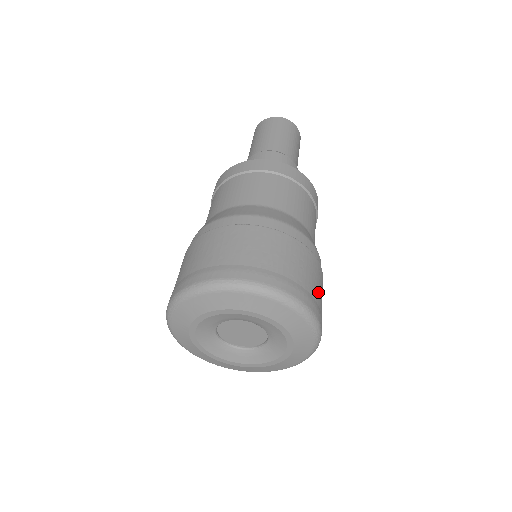
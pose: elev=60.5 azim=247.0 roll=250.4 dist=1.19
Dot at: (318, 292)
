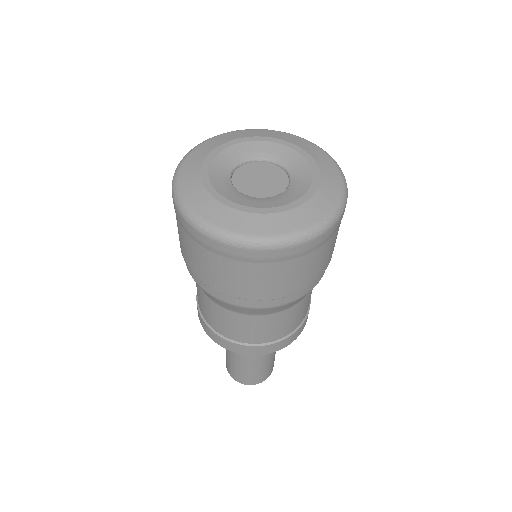
Dot at: occluded
